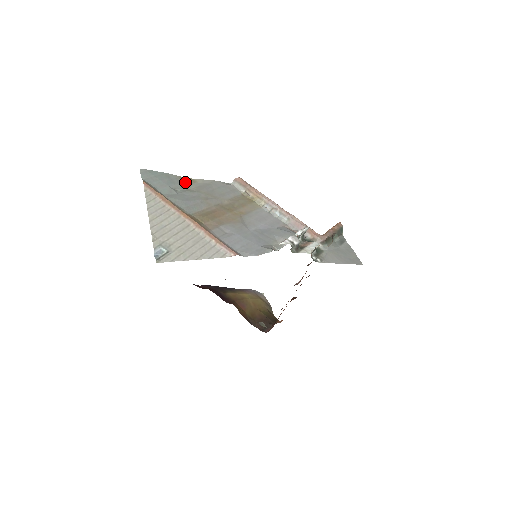
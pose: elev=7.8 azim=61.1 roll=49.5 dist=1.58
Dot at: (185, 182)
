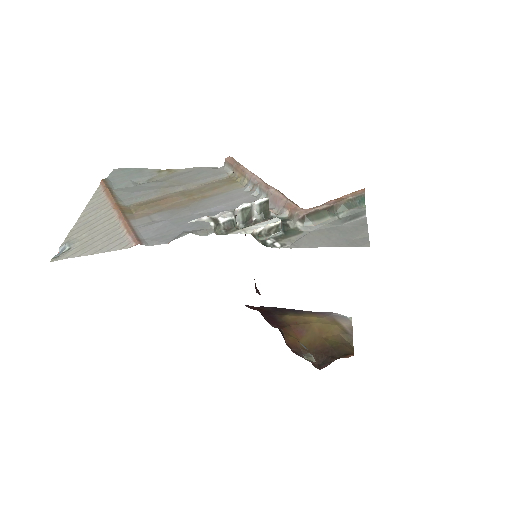
Dot at: (160, 174)
